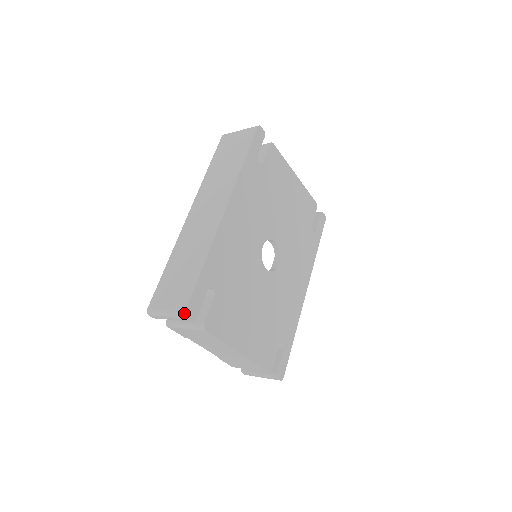
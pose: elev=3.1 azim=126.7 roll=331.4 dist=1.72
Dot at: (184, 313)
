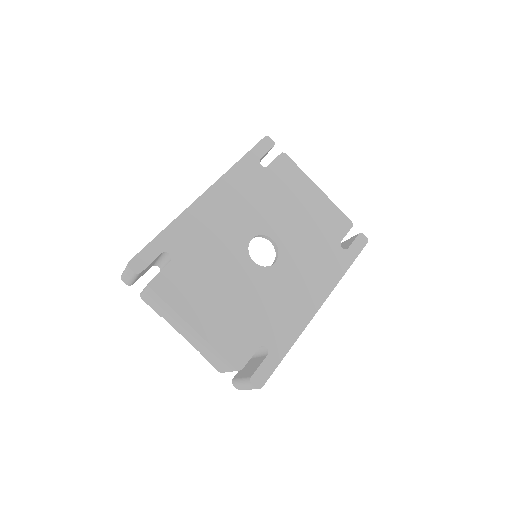
Dot at: (128, 263)
